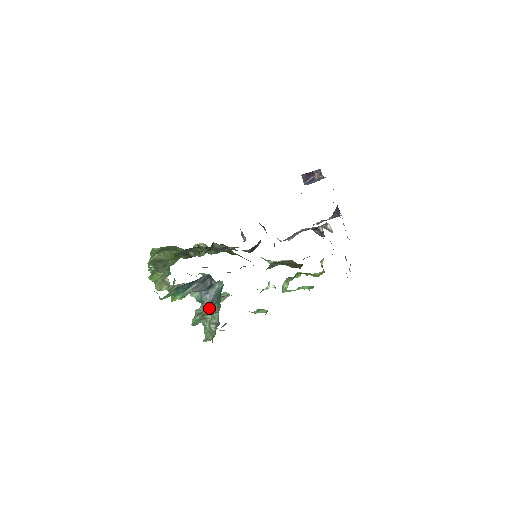
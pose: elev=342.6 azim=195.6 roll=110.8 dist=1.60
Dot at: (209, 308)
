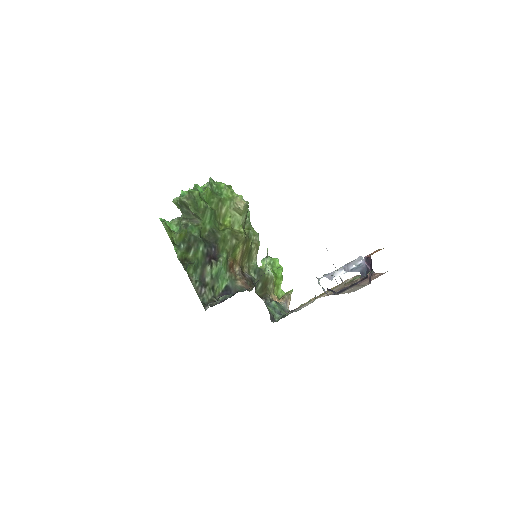
Dot at: occluded
